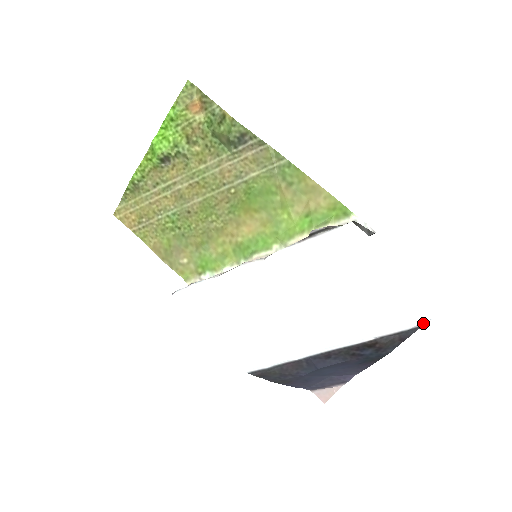
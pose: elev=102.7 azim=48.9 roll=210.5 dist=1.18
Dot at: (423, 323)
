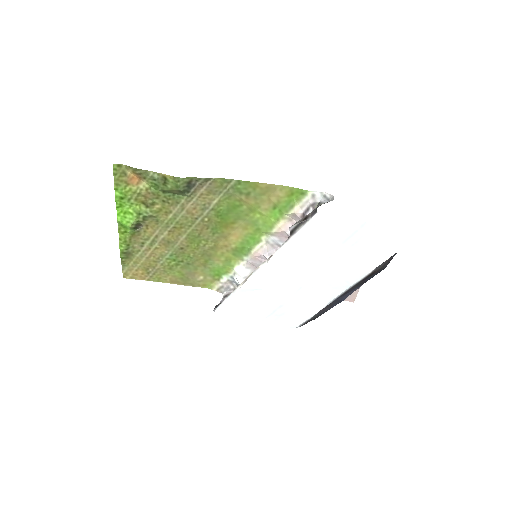
Dot at: (400, 248)
